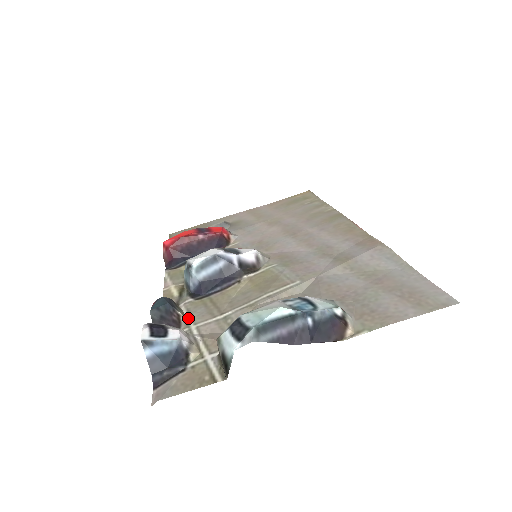
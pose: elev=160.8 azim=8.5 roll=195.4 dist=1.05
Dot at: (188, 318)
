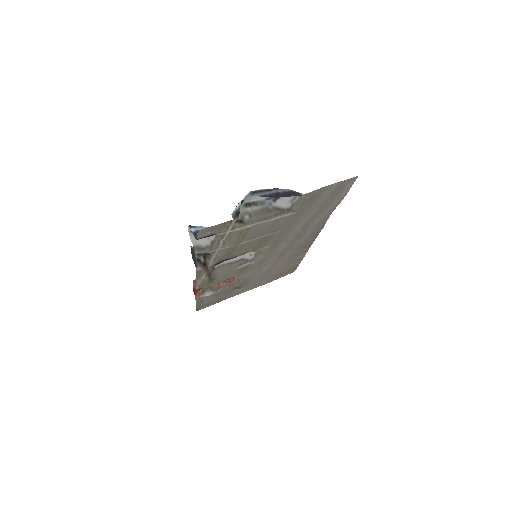
Dot at: (214, 255)
